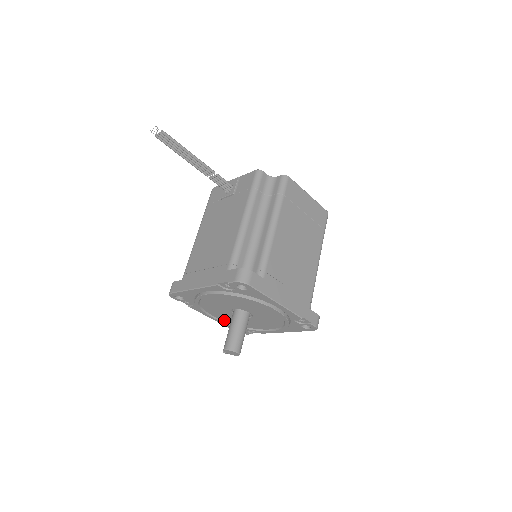
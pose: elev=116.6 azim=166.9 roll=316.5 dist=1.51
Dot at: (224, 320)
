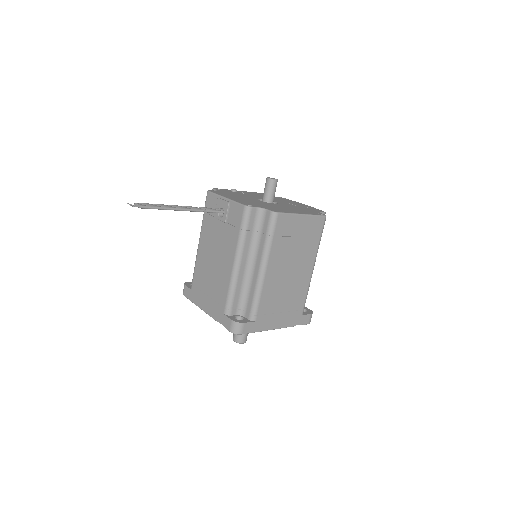
Dot at: occluded
